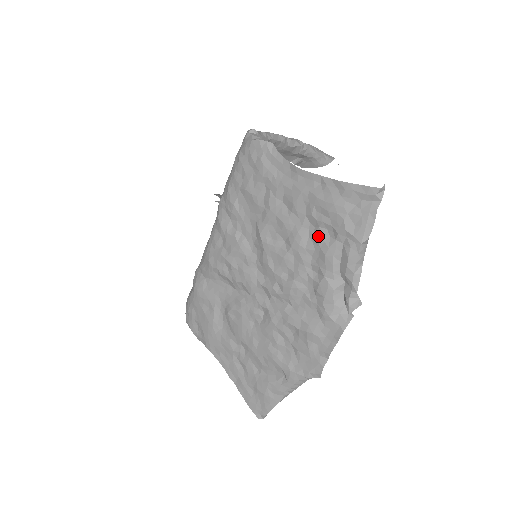
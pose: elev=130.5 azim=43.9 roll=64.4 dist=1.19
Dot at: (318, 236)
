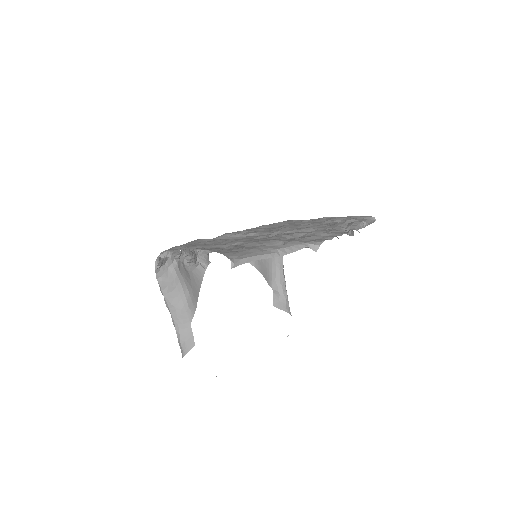
Dot at: (332, 223)
